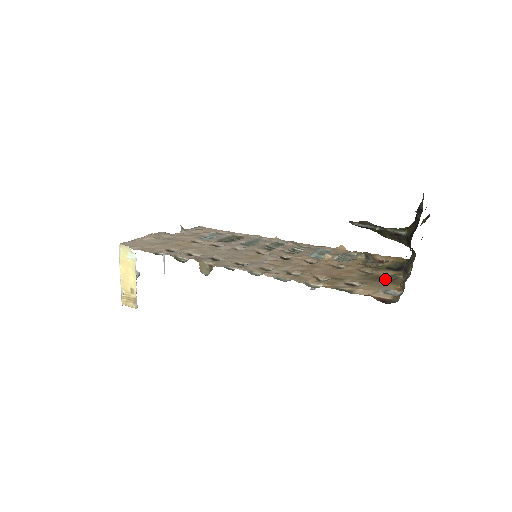
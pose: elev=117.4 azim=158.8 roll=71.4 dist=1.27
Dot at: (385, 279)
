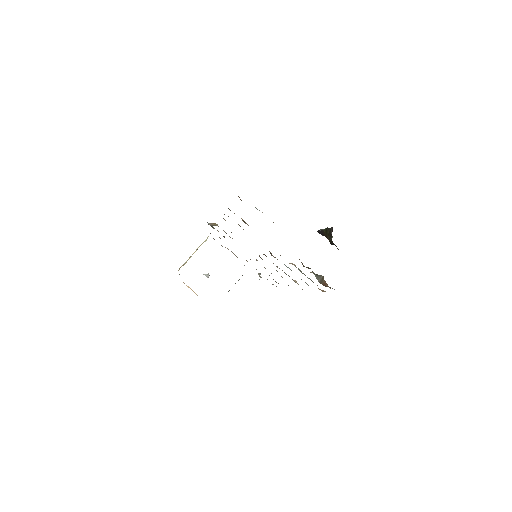
Dot at: occluded
